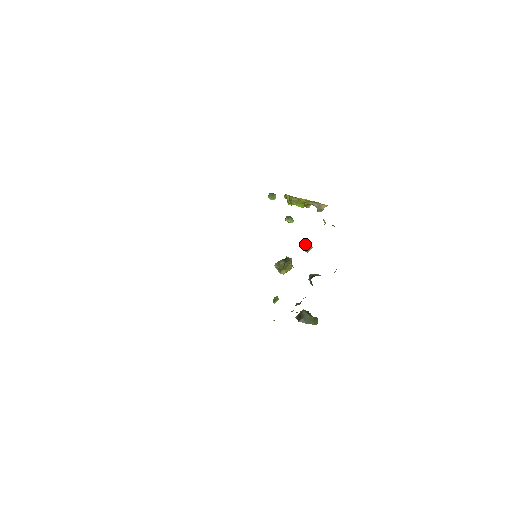
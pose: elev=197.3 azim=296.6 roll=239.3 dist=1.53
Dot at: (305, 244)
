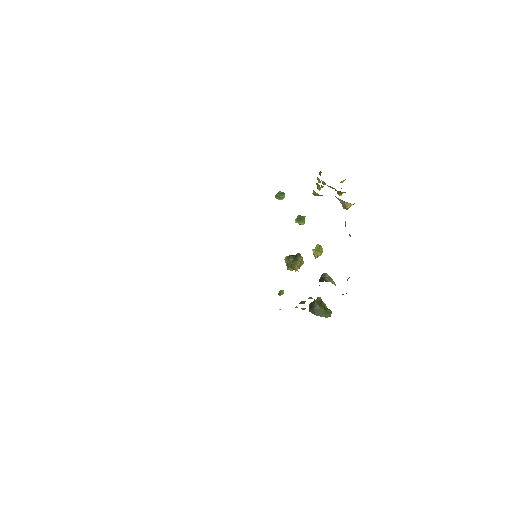
Dot at: (318, 246)
